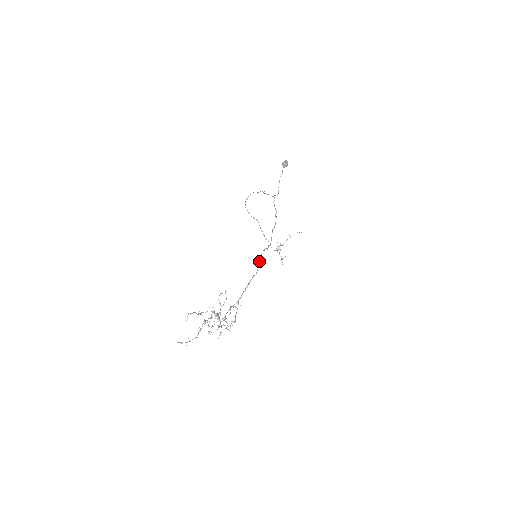
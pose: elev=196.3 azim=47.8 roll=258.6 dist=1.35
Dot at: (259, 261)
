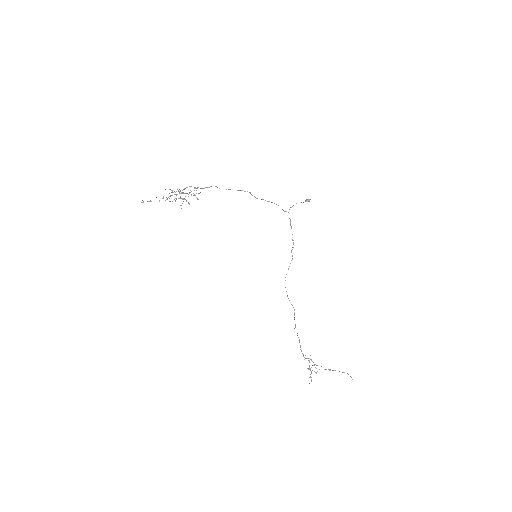
Dot at: (238, 190)
